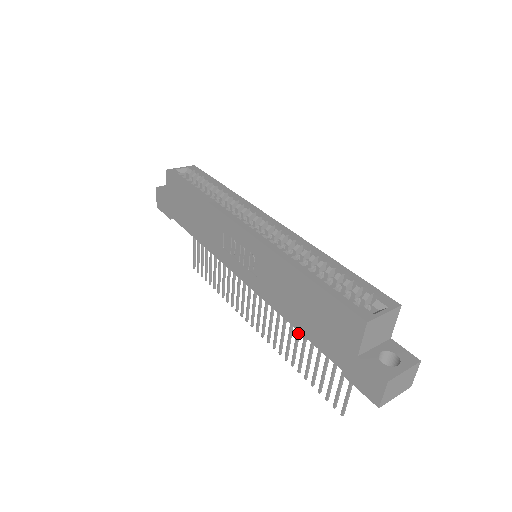
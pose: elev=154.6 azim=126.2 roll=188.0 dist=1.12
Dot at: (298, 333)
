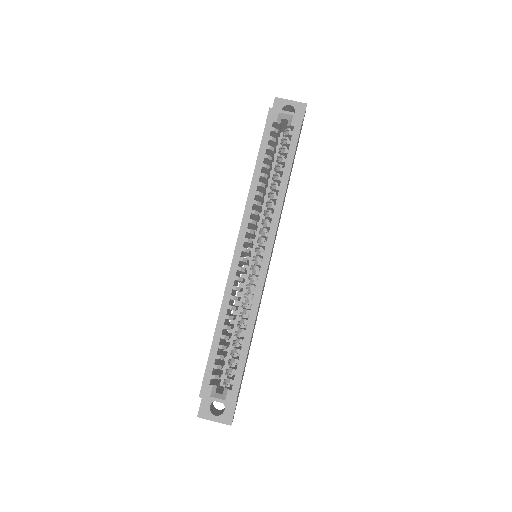
Dot at: occluded
